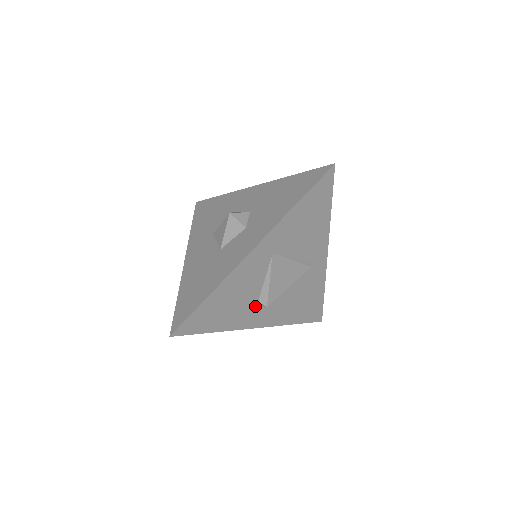
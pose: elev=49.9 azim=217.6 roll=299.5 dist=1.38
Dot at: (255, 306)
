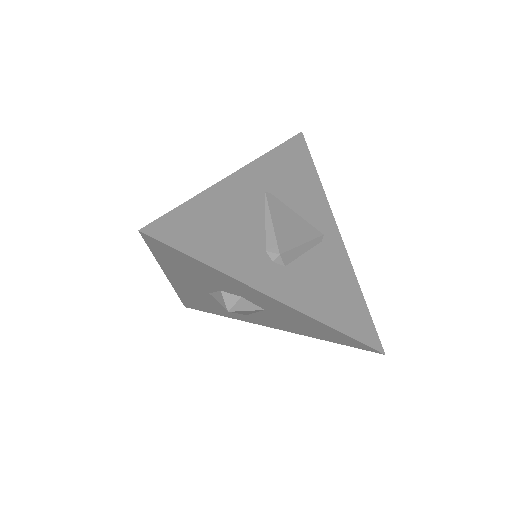
Dot at: (263, 257)
